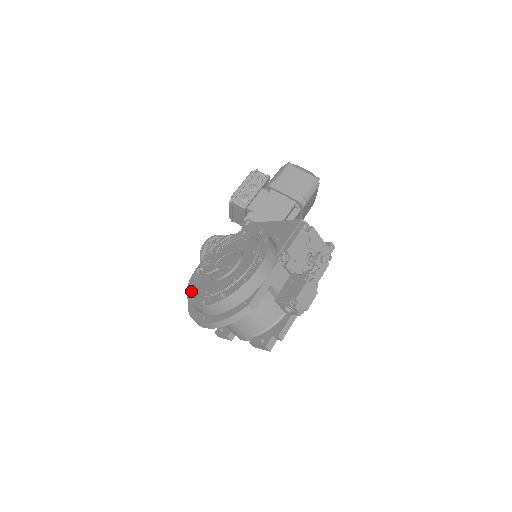
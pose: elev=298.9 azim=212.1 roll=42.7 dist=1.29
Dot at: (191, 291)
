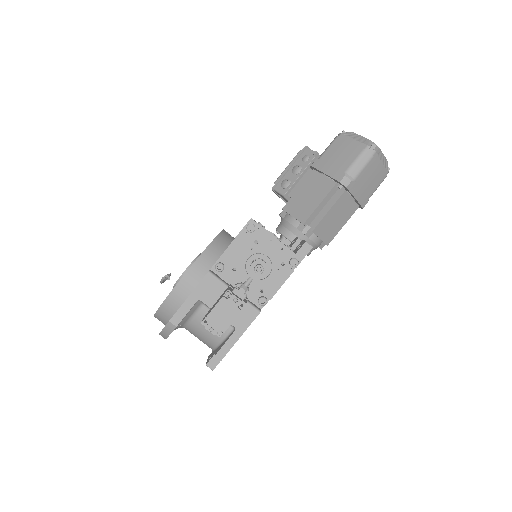
Dot at: occluded
